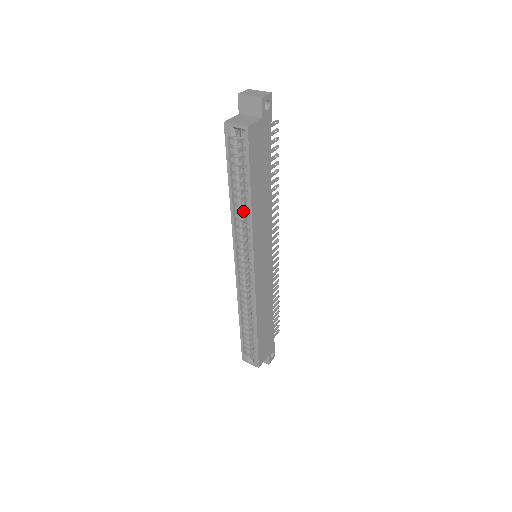
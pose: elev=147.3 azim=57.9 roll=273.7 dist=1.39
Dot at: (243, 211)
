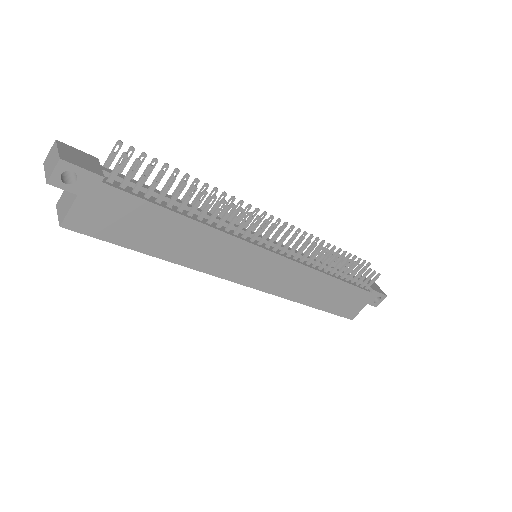
Dot at: occluded
